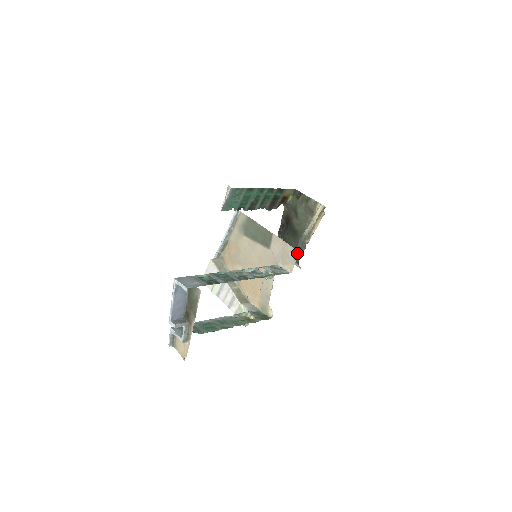
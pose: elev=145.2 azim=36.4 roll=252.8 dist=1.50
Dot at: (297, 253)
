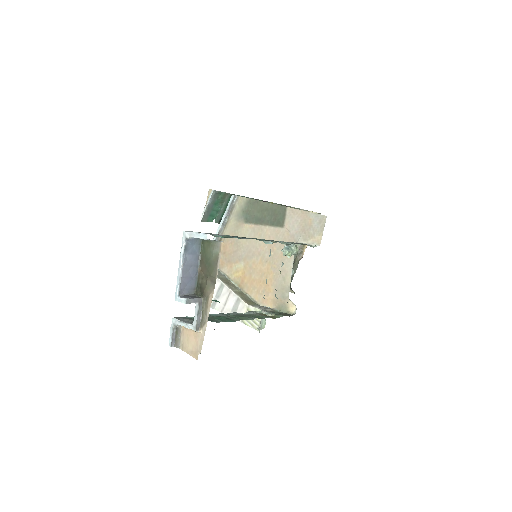
Dot at: (325, 219)
